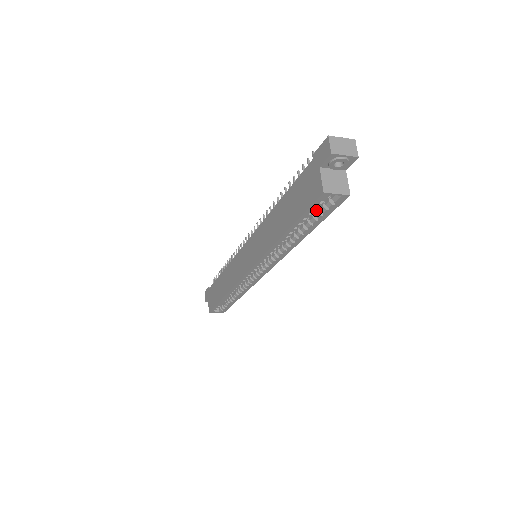
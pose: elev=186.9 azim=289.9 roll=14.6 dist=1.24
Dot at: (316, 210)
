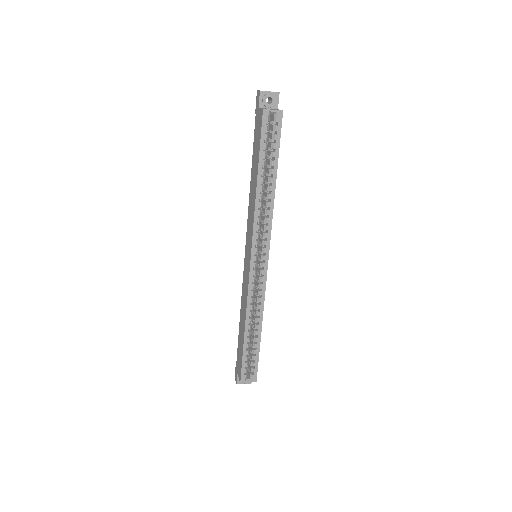
Dot at: (270, 144)
